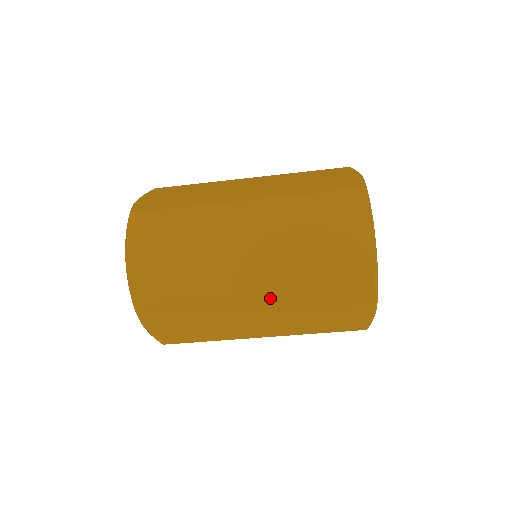
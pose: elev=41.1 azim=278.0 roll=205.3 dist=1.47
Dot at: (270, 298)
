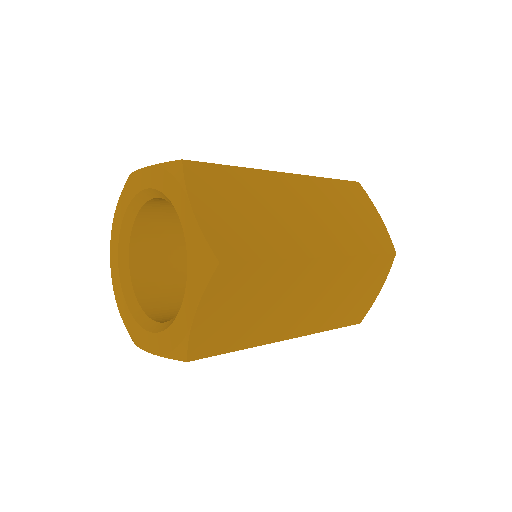
Dot at: occluded
